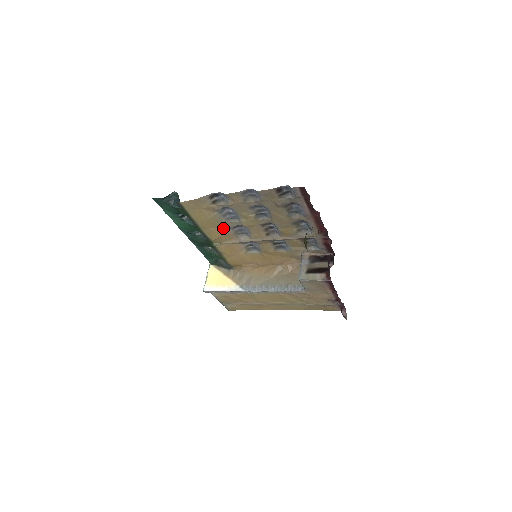
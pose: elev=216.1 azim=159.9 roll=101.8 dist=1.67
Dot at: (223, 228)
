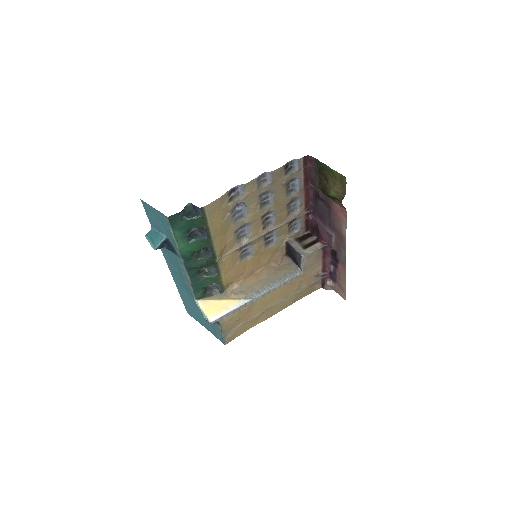
Dot at: (229, 234)
